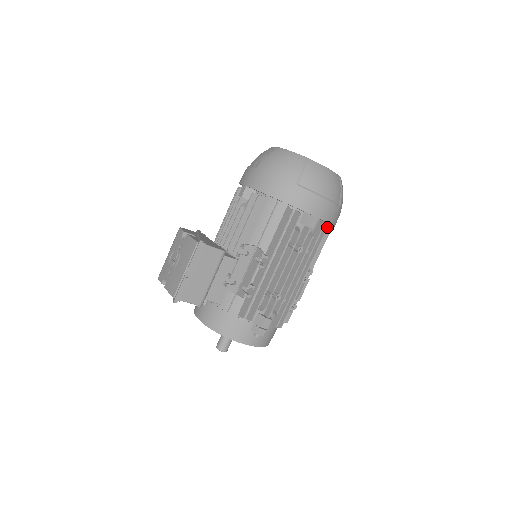
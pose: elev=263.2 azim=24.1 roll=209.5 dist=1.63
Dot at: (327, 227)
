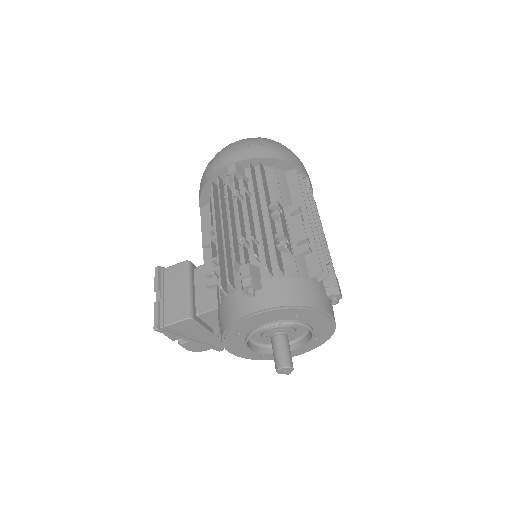
Dot at: (258, 162)
